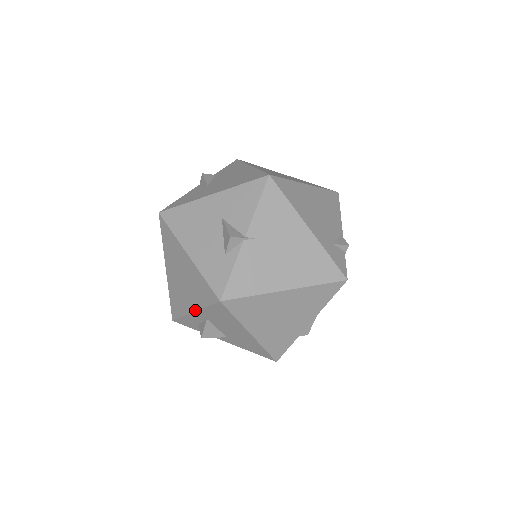
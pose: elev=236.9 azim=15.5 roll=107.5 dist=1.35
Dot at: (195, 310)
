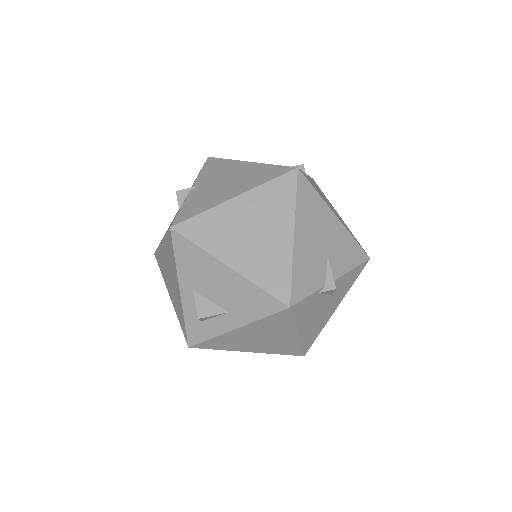
Dot at: (178, 285)
